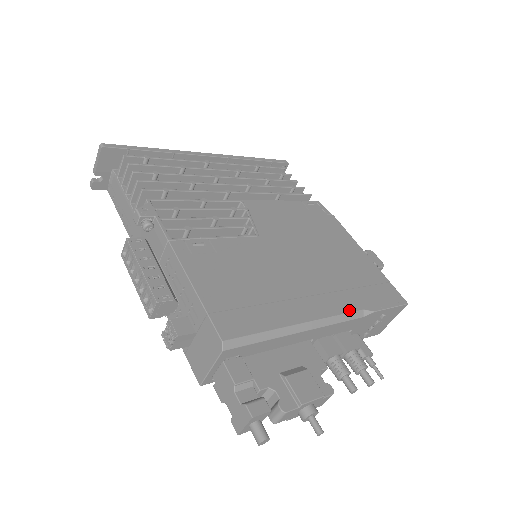
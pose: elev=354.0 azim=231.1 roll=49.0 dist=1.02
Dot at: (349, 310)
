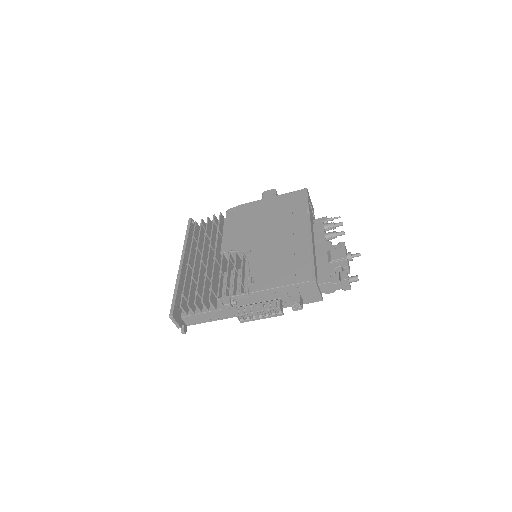
Dot at: (305, 220)
